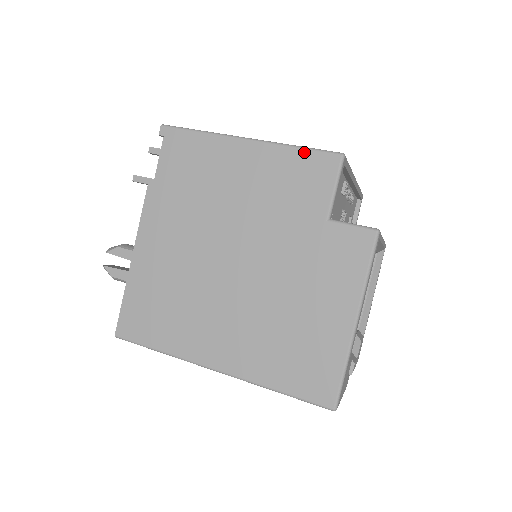
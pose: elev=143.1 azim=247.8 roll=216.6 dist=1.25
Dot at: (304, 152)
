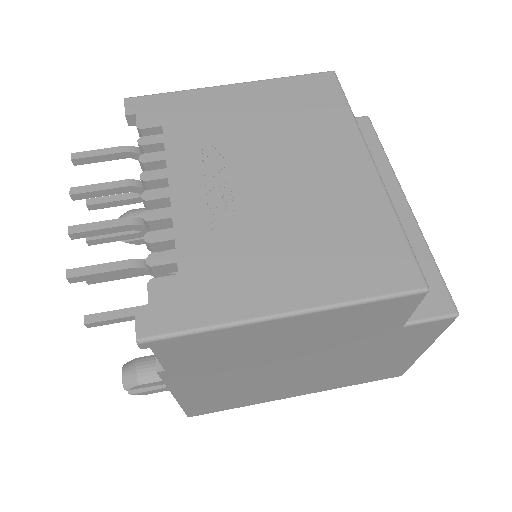
Dot at: (375, 304)
